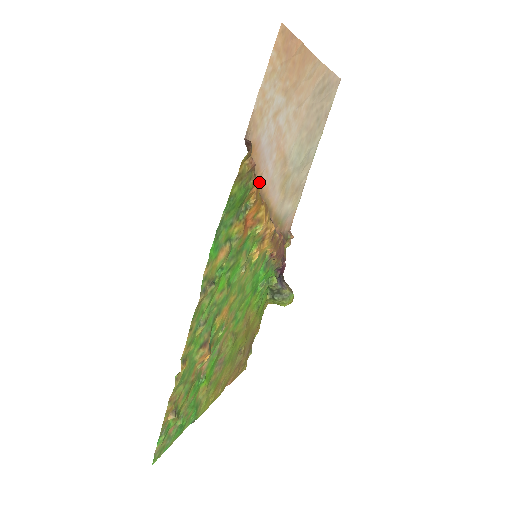
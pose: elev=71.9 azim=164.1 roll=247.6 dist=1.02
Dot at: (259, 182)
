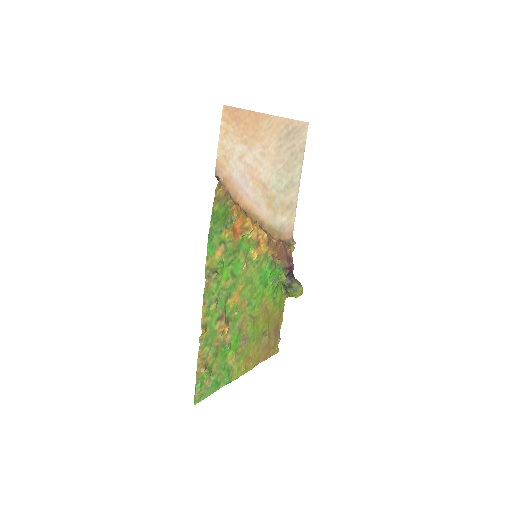
Dot at: (241, 203)
